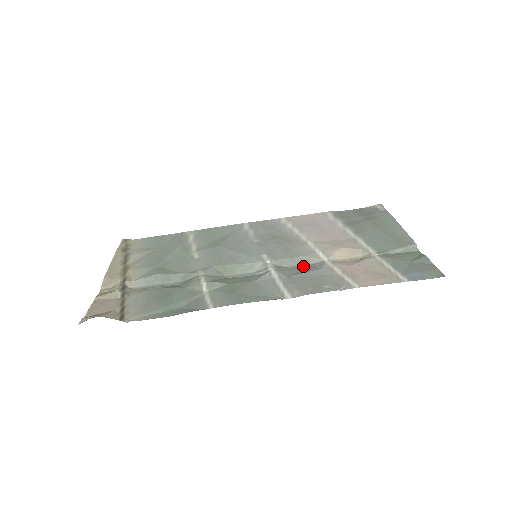
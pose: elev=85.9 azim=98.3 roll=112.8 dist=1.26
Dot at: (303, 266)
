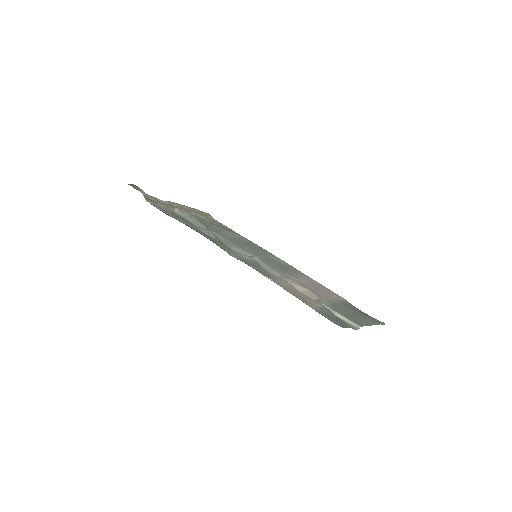
Dot at: occluded
